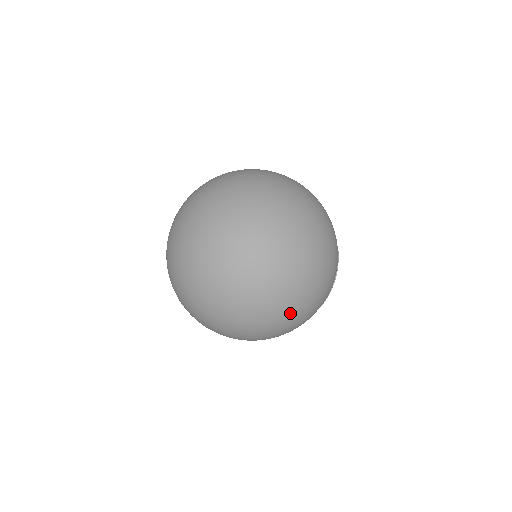
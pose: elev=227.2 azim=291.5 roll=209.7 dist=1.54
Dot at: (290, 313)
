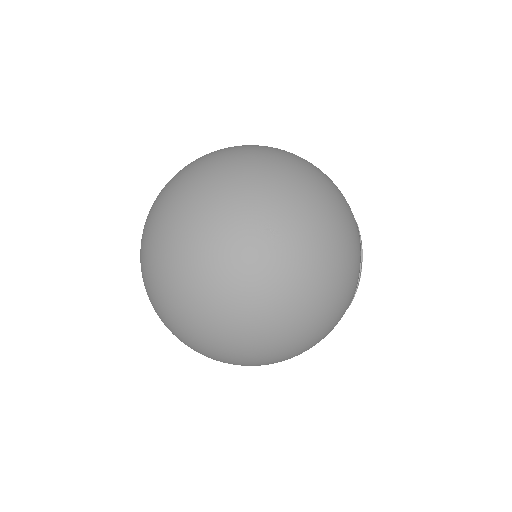
Dot at: (313, 279)
